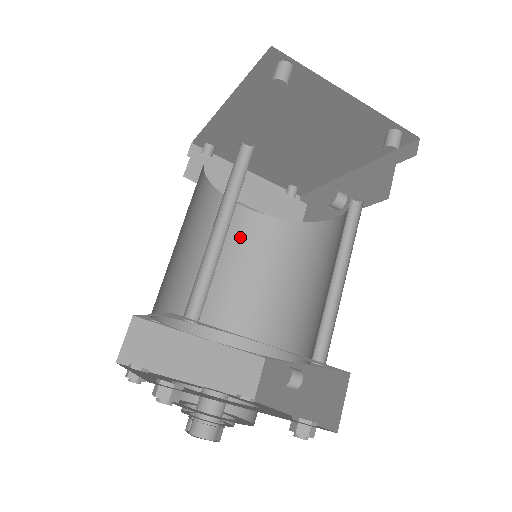
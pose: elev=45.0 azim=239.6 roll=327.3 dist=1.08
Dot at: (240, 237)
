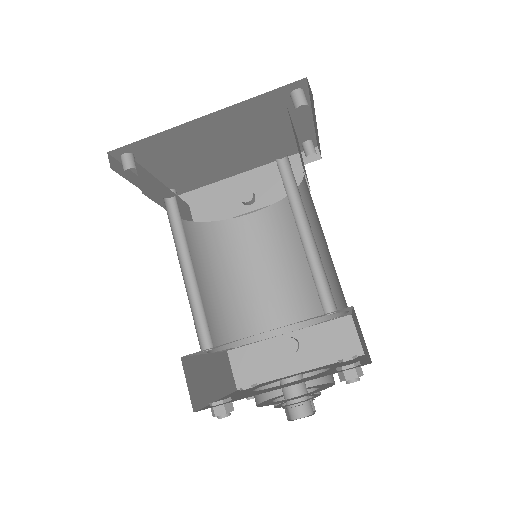
Dot at: occluded
